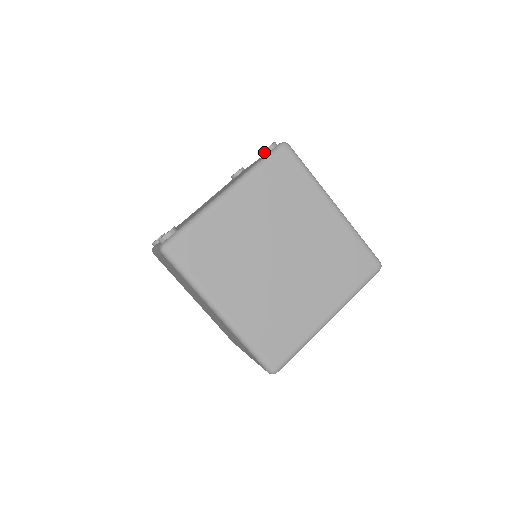
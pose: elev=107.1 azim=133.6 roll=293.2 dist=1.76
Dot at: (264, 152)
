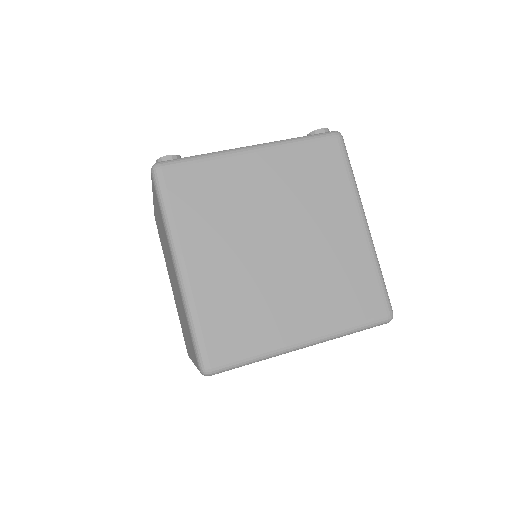
Dot at: (313, 133)
